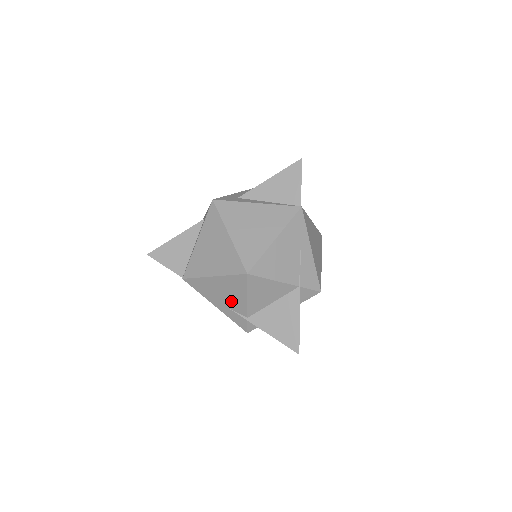
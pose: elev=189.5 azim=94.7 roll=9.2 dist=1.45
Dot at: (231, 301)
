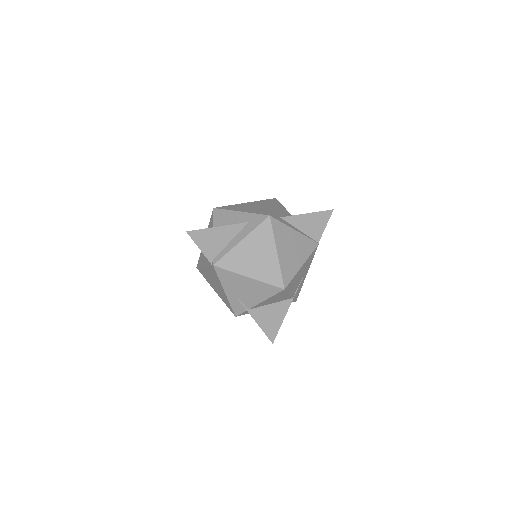
Dot at: (246, 296)
